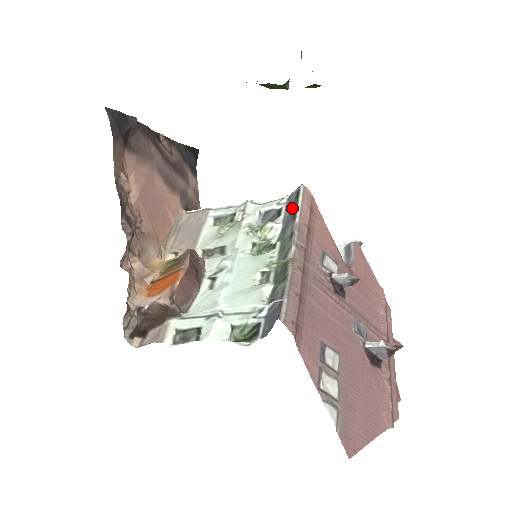
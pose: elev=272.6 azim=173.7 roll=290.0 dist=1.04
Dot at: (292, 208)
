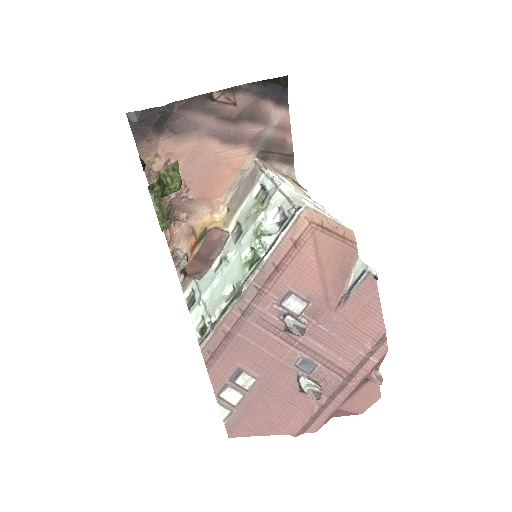
Dot at: (279, 234)
